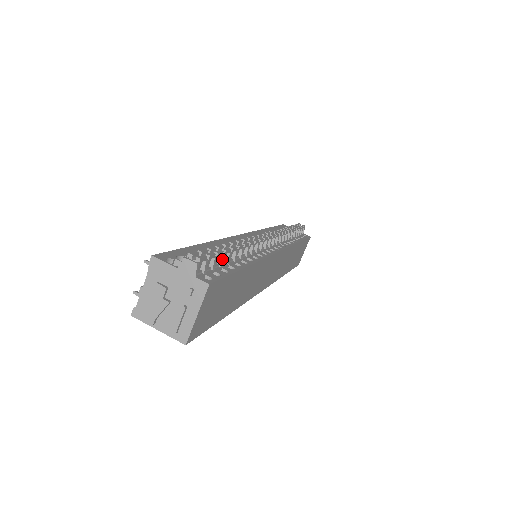
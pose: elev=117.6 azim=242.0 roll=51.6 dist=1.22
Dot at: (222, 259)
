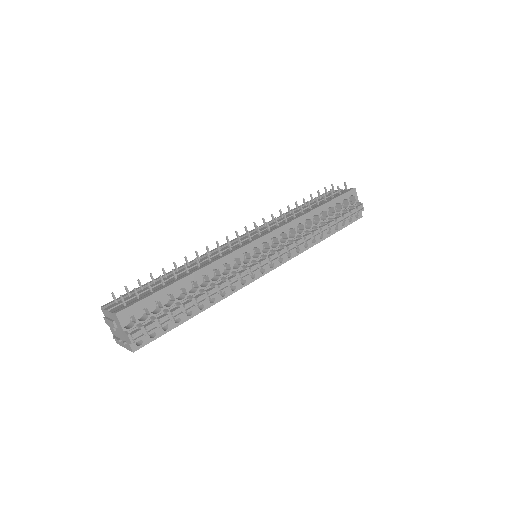
Dot at: (170, 321)
